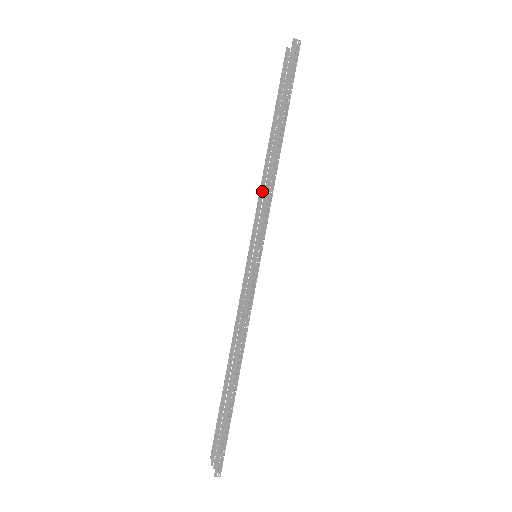
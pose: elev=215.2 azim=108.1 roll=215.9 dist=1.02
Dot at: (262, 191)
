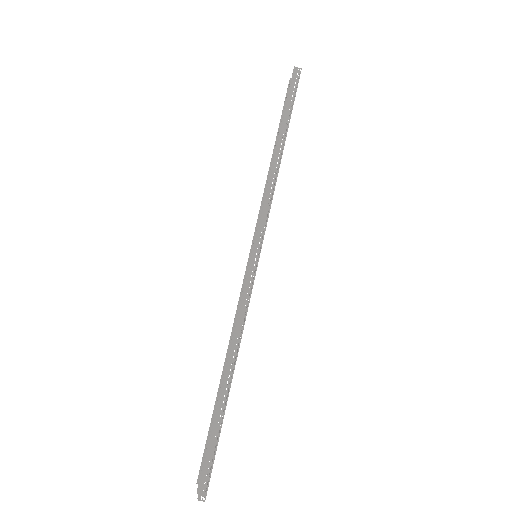
Dot at: occluded
